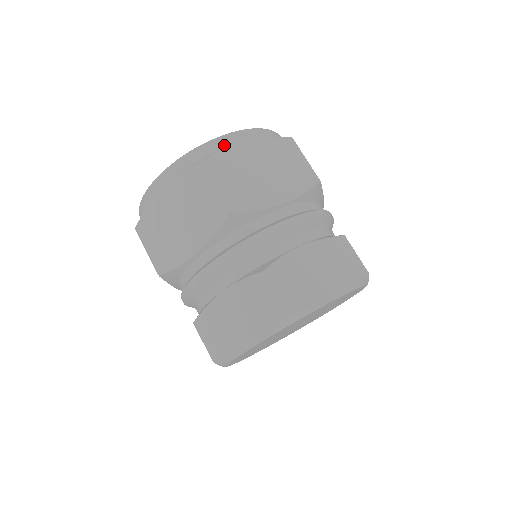
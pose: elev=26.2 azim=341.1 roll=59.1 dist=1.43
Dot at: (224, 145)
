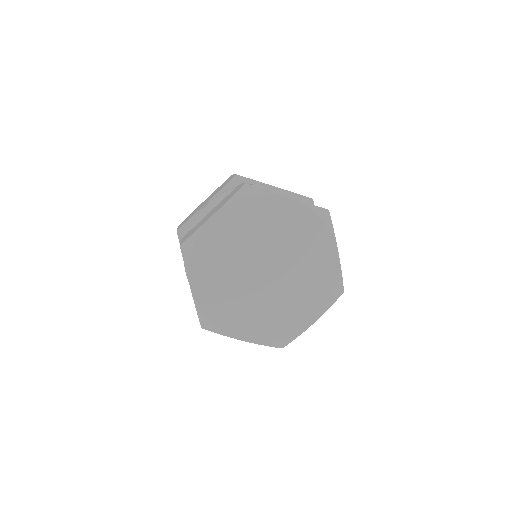
Dot at: occluded
